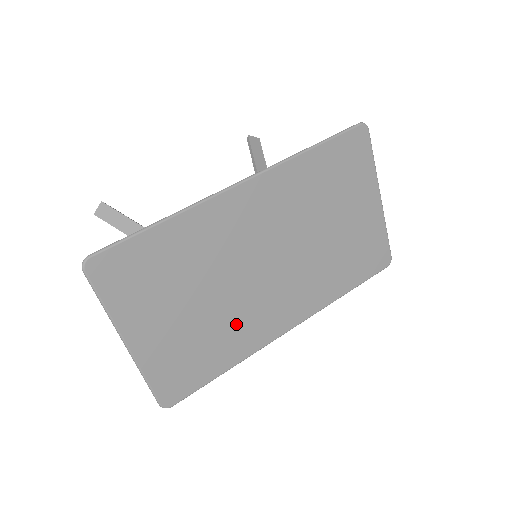
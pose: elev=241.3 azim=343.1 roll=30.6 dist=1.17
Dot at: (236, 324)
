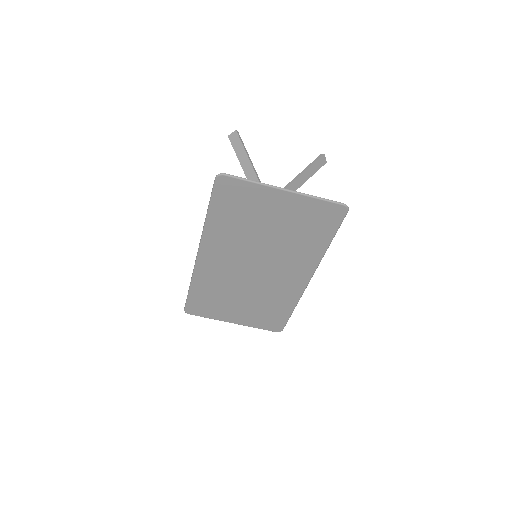
Dot at: (272, 295)
